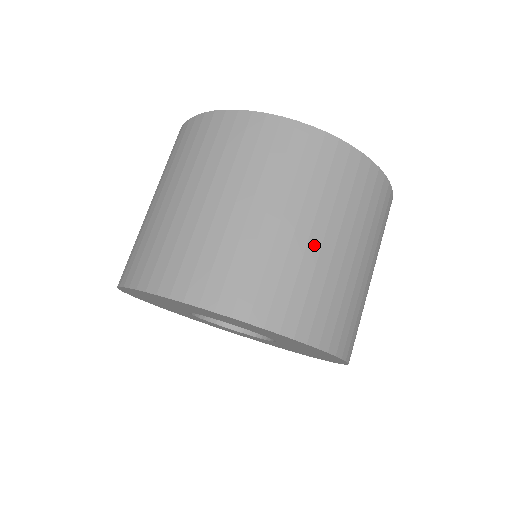
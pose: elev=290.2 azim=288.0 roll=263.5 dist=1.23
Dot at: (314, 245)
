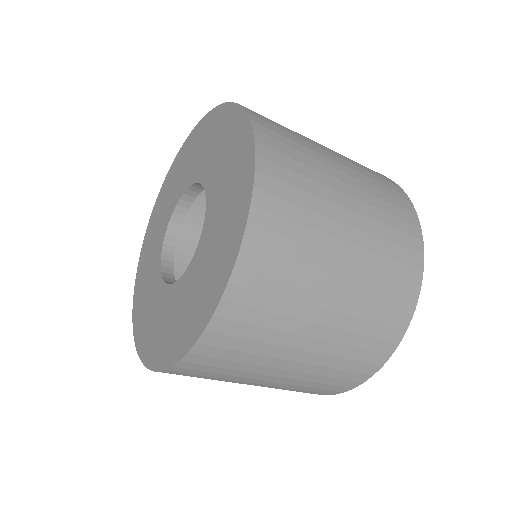
Dot at: (321, 147)
